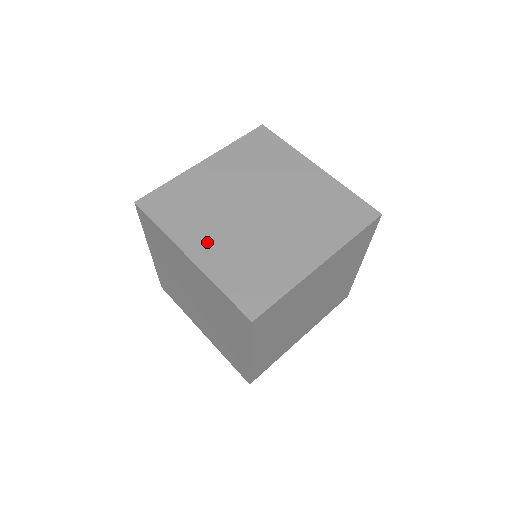
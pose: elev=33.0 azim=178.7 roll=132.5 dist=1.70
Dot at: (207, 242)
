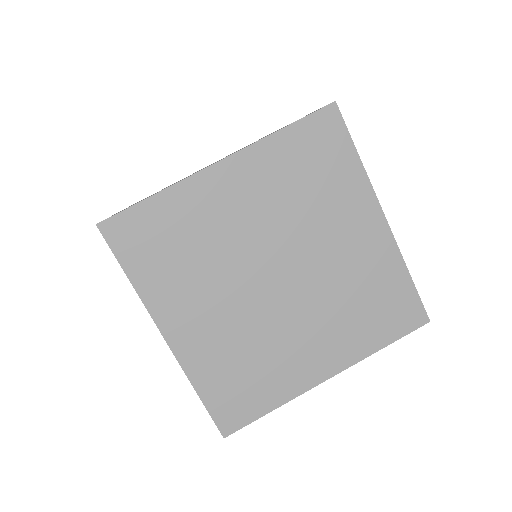
Dot at: occluded
